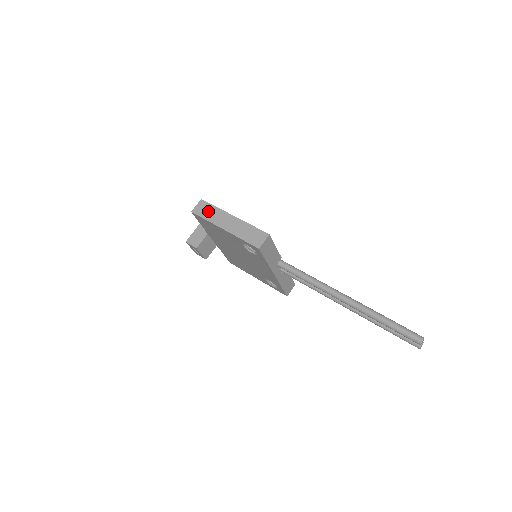
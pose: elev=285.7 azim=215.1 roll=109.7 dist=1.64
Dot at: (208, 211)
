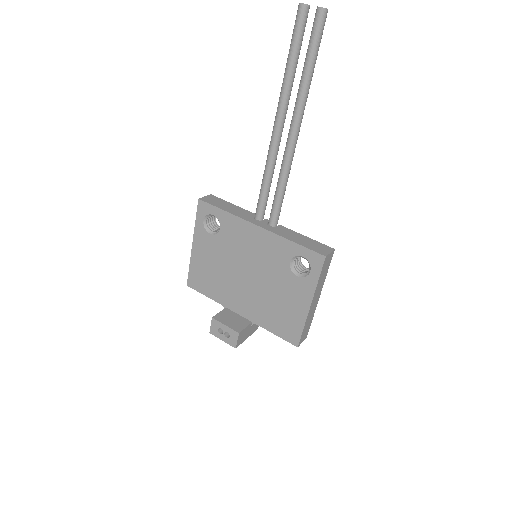
Dot at: occluded
